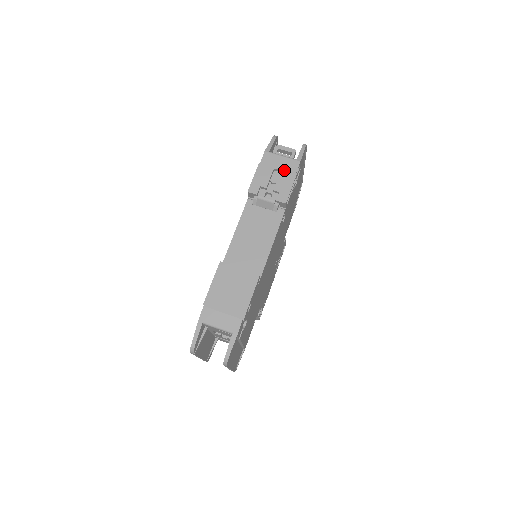
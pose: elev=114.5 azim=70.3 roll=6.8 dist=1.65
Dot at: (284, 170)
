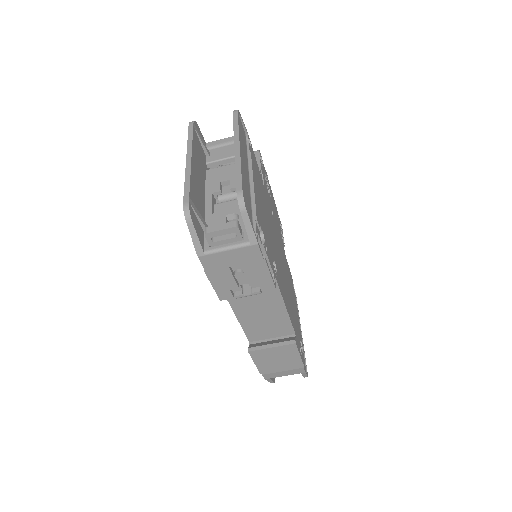
Dot at: (244, 263)
